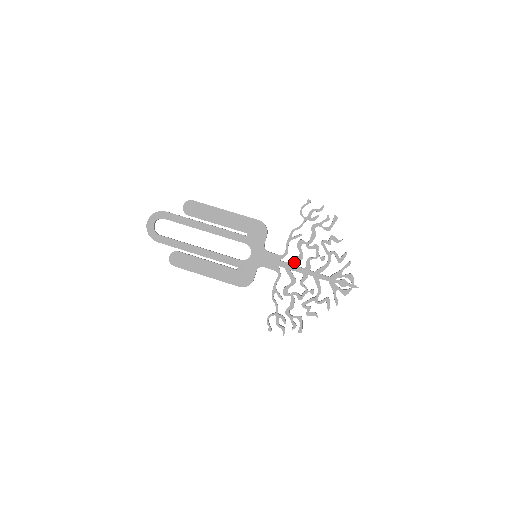
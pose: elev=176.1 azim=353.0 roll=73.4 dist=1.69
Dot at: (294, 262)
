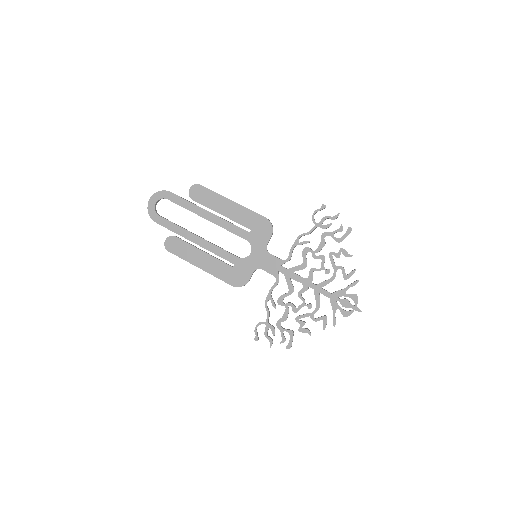
Dot at: (296, 270)
